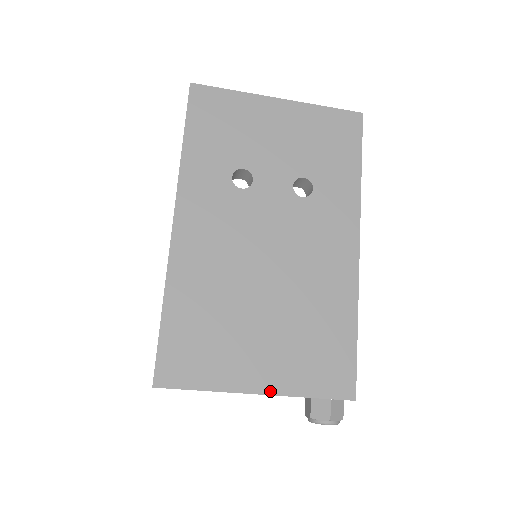
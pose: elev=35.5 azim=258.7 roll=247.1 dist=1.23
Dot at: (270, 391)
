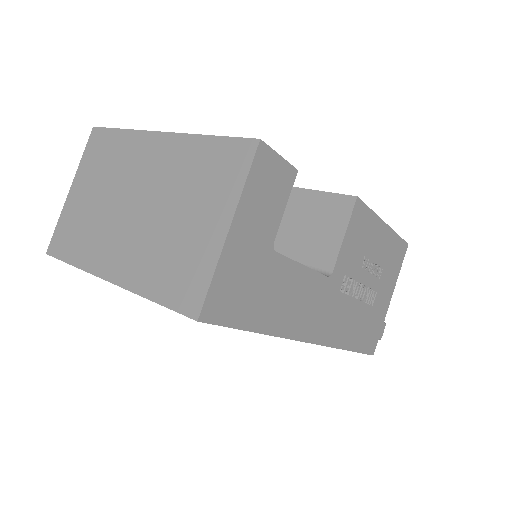
Dot at: occluded
